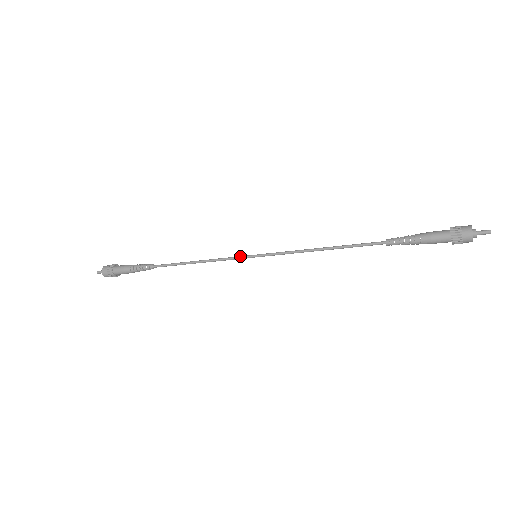
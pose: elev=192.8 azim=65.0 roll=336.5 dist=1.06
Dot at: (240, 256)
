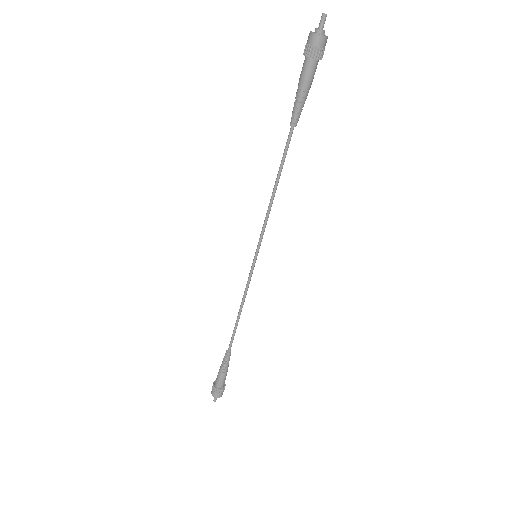
Dot at: (251, 269)
